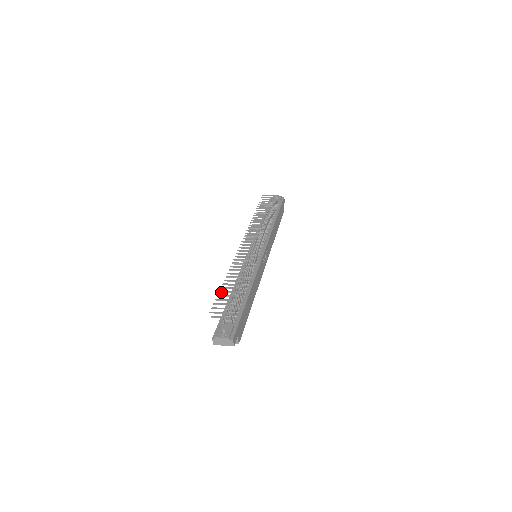
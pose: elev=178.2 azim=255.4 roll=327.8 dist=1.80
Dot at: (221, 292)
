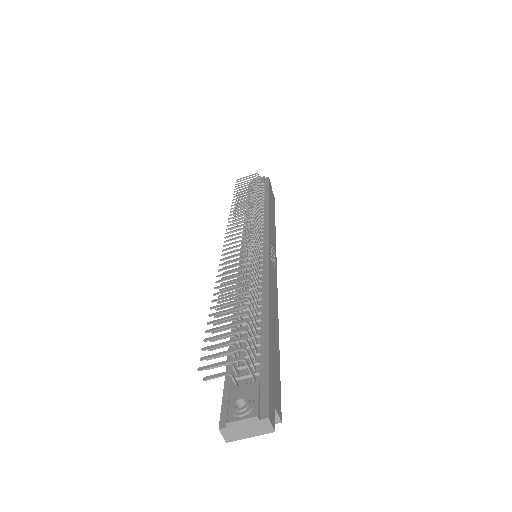
Dot at: (212, 323)
